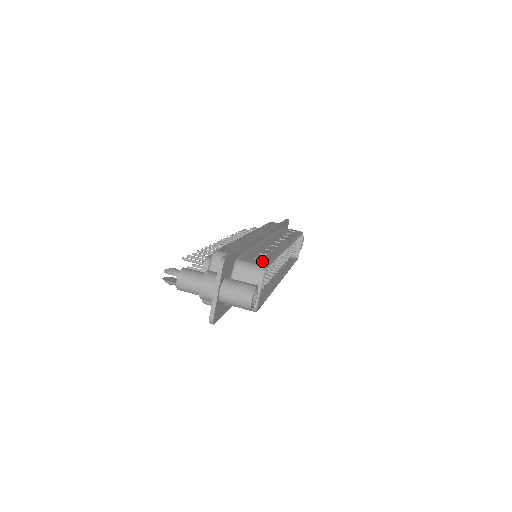
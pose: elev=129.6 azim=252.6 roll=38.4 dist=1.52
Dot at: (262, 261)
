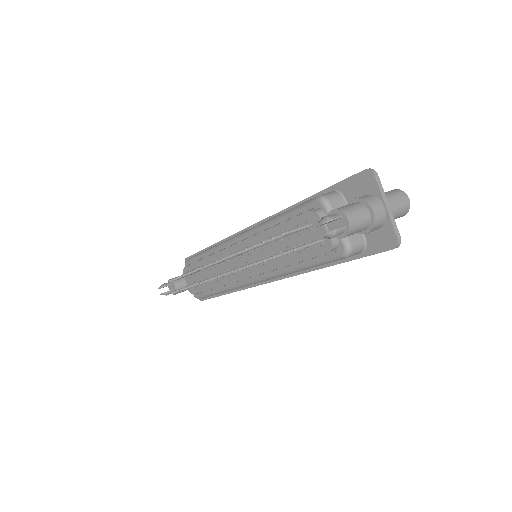
Dot at: occluded
